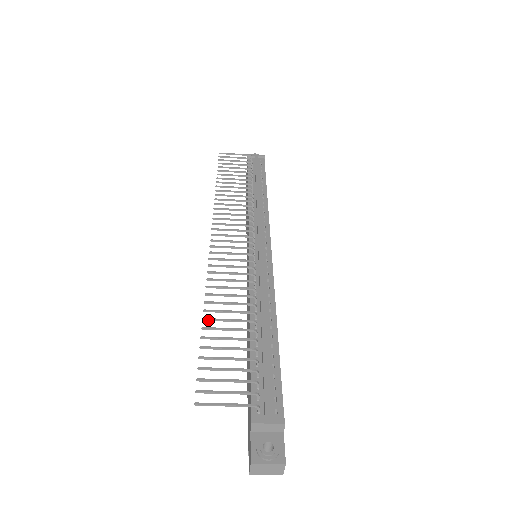
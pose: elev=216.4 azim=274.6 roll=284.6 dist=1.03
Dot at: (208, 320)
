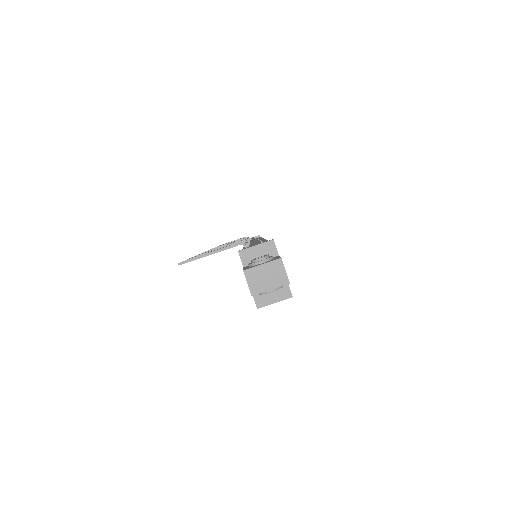
Dot at: occluded
